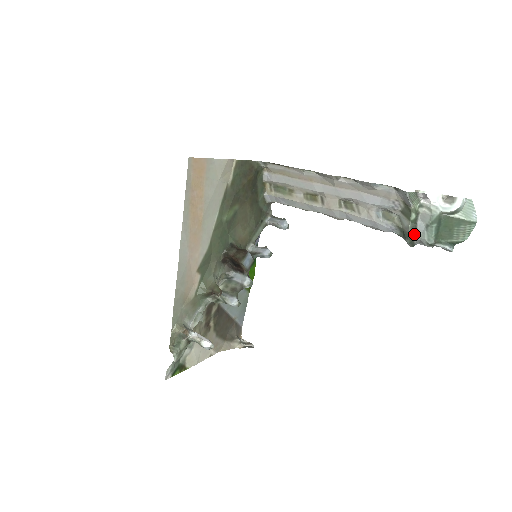
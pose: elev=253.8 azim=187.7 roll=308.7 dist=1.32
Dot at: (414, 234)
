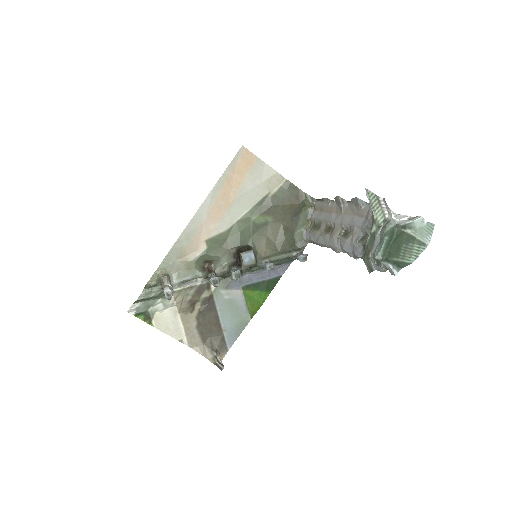
Dot at: (370, 249)
